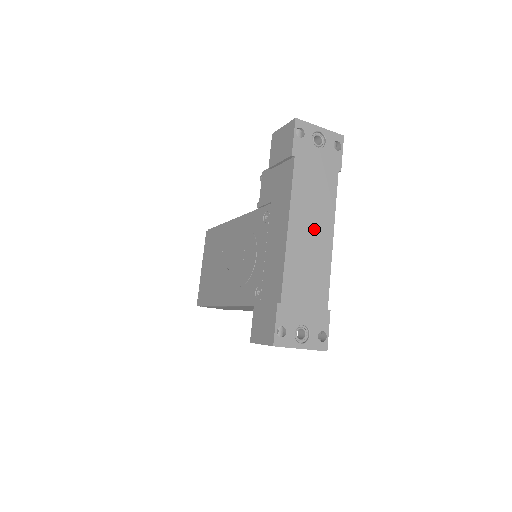
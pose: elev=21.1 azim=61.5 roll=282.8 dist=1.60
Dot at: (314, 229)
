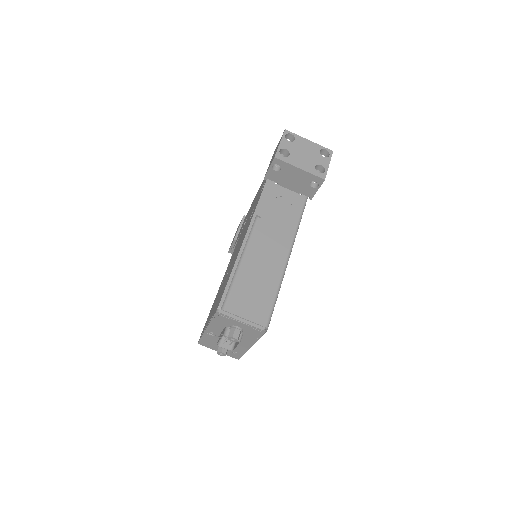
Dot at: occluded
